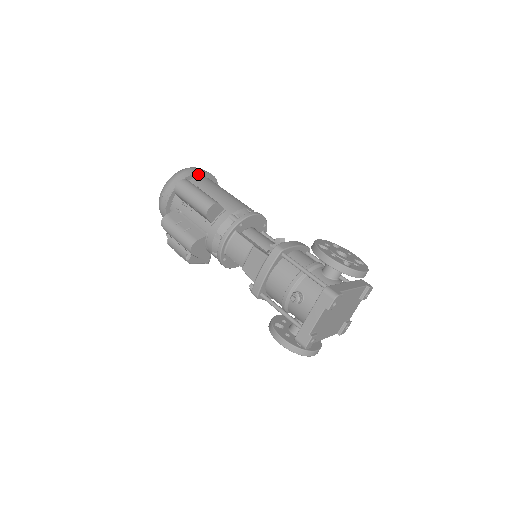
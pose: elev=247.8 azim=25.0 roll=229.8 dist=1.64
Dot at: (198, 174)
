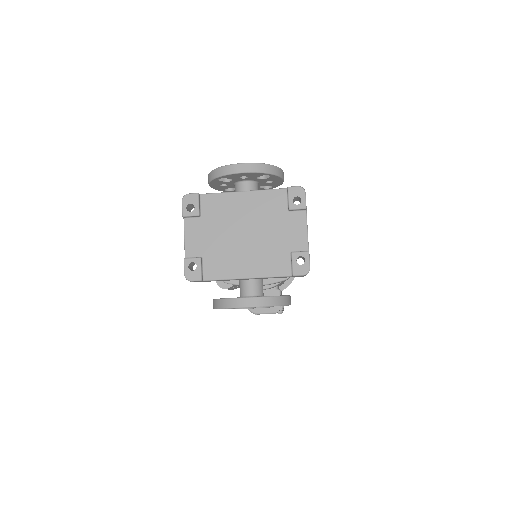
Dot at: occluded
